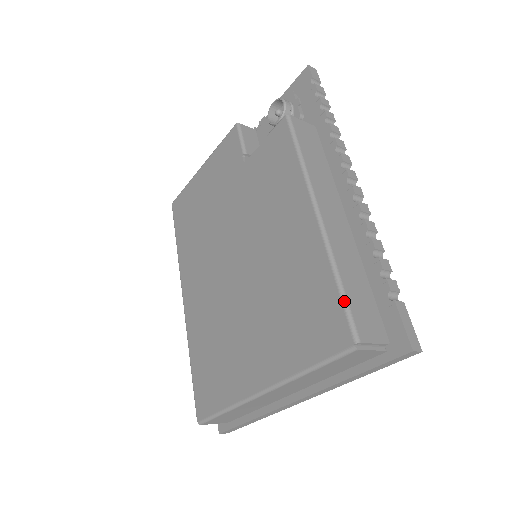
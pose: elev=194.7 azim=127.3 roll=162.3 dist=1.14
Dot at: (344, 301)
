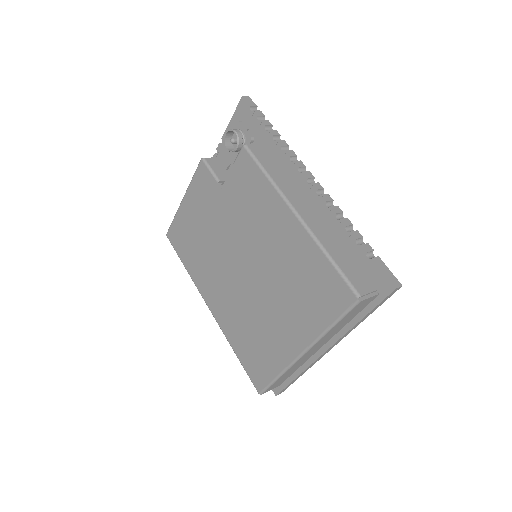
Dot at: (340, 272)
